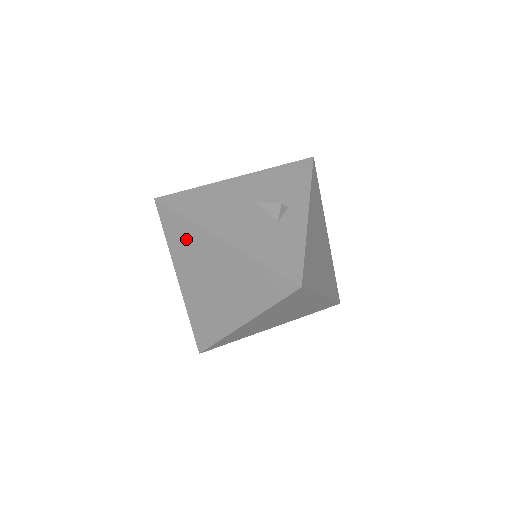
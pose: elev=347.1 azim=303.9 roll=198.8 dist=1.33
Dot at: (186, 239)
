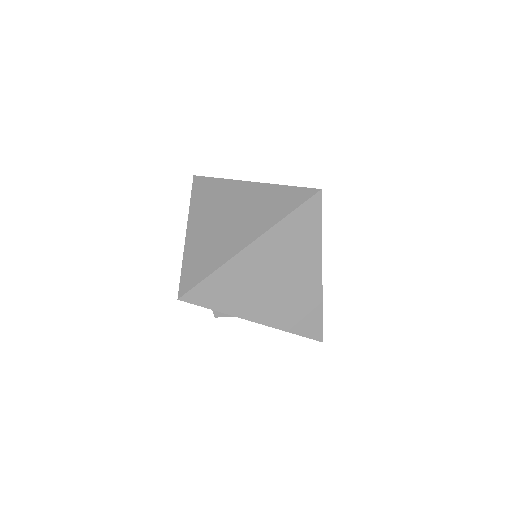
Dot at: (213, 193)
